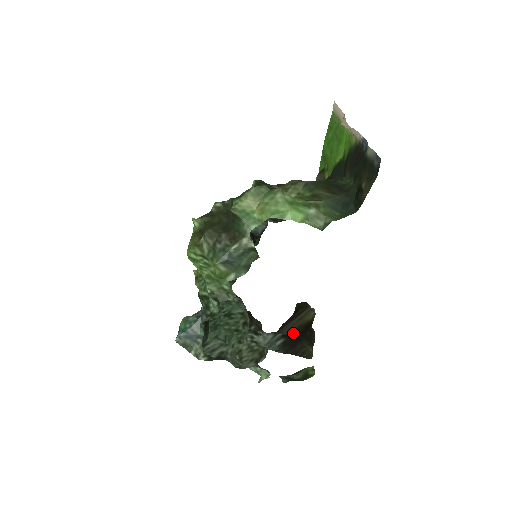
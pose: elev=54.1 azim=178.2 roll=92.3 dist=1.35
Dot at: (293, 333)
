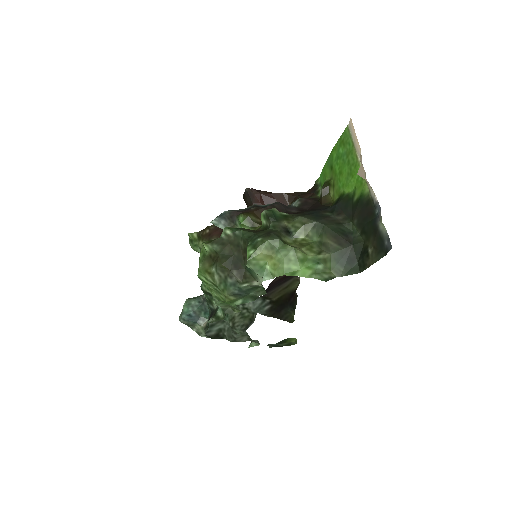
Dot at: (279, 300)
